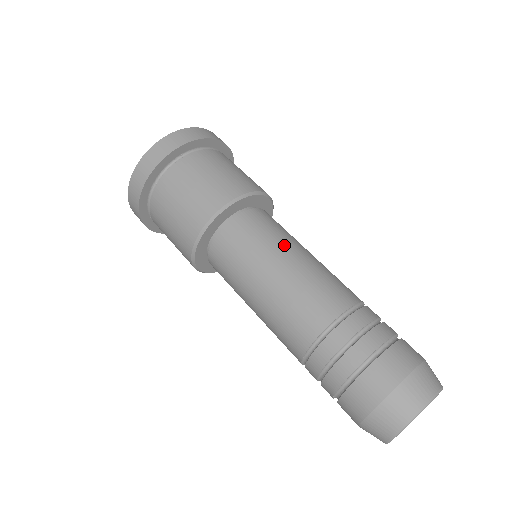
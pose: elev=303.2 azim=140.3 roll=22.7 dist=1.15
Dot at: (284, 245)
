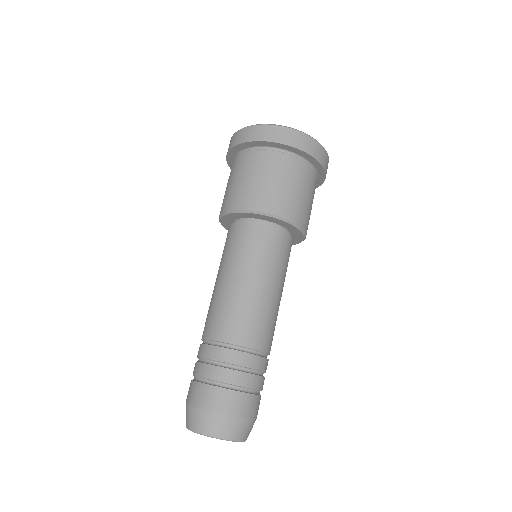
Dot at: (244, 267)
